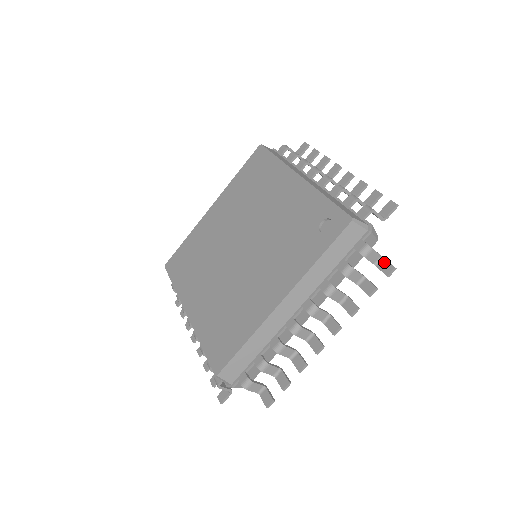
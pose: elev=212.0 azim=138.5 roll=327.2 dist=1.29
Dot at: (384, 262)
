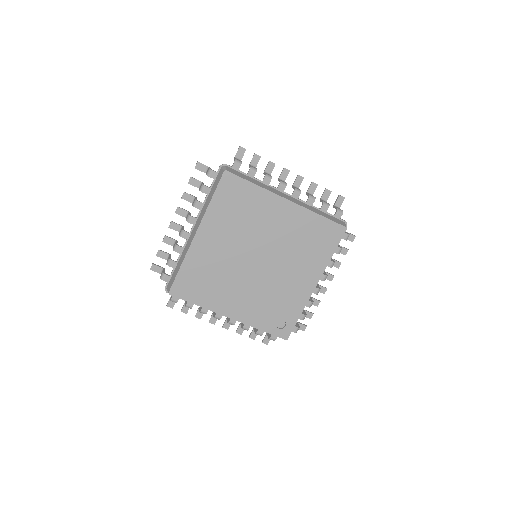
Dot at: occluded
